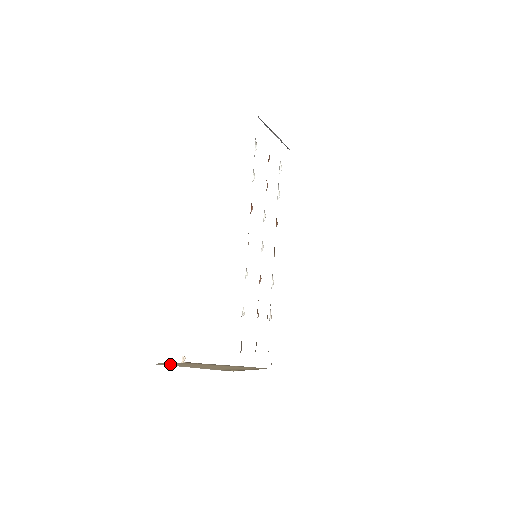
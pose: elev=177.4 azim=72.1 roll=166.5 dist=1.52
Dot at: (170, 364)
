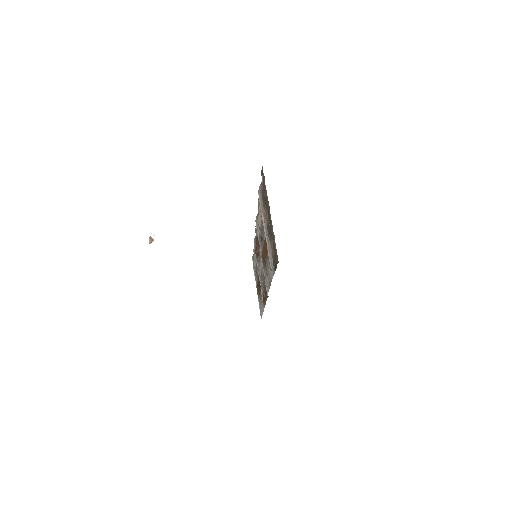
Dot at: occluded
